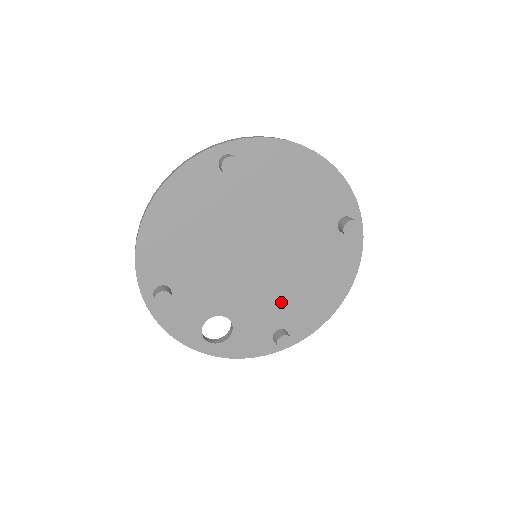
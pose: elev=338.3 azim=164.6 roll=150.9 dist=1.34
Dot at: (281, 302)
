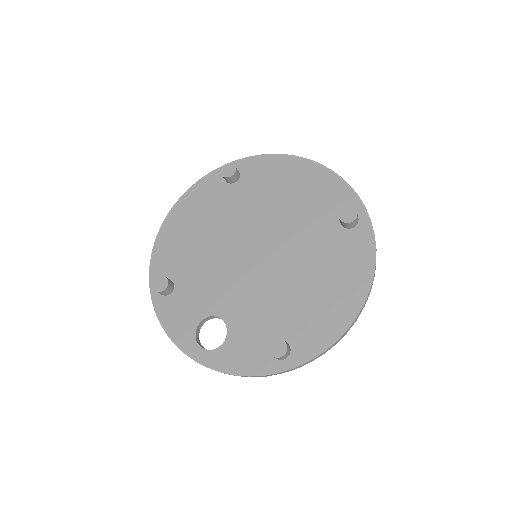
Dot at: (281, 306)
